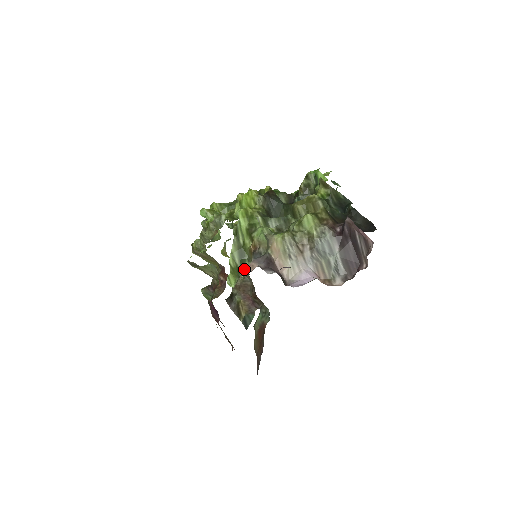
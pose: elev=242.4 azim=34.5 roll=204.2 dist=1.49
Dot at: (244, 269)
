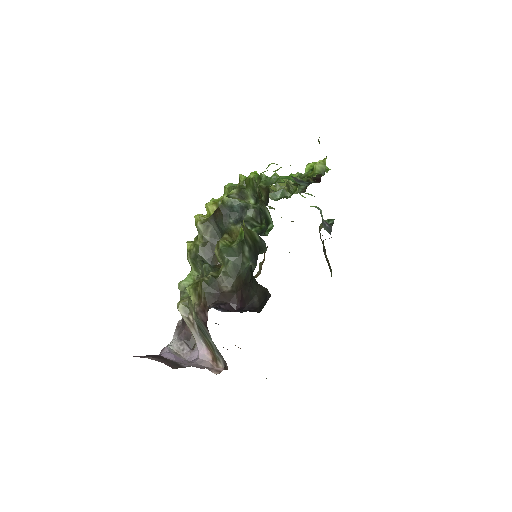
Dot at: occluded
